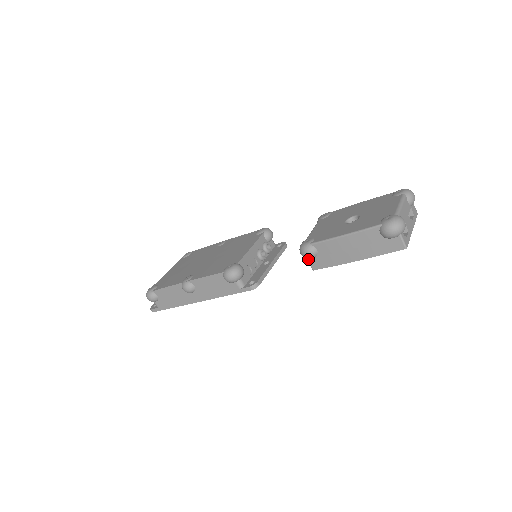
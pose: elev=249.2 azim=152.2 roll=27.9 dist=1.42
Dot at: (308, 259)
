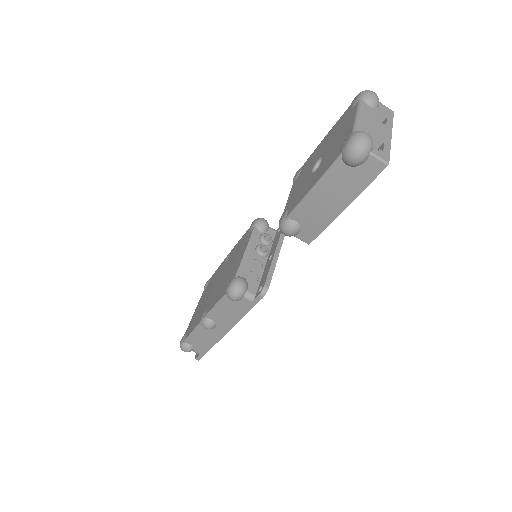
Dot at: (295, 236)
